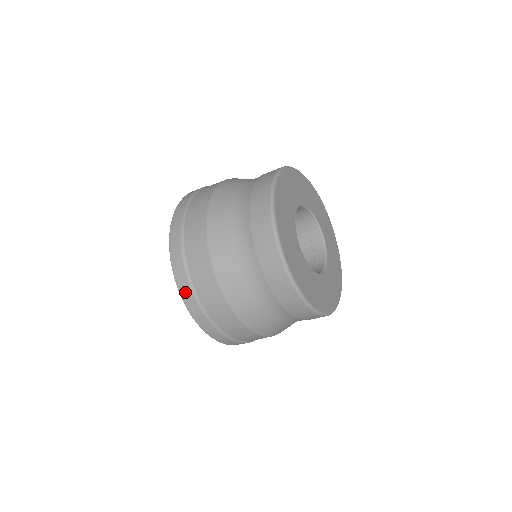
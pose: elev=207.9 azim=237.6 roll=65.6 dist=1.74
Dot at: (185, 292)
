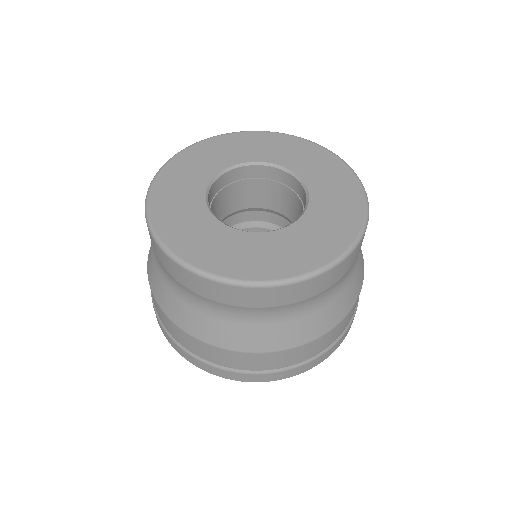
Dot at: occluded
